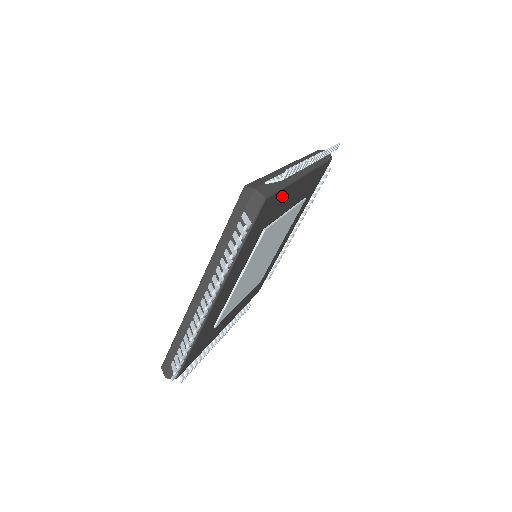
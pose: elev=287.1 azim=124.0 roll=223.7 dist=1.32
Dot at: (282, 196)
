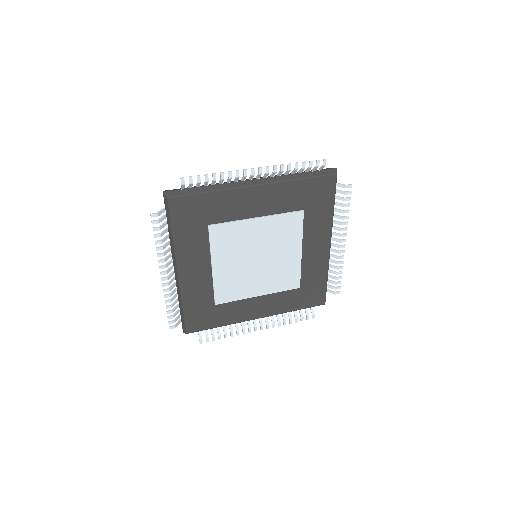
Dot at: (326, 212)
